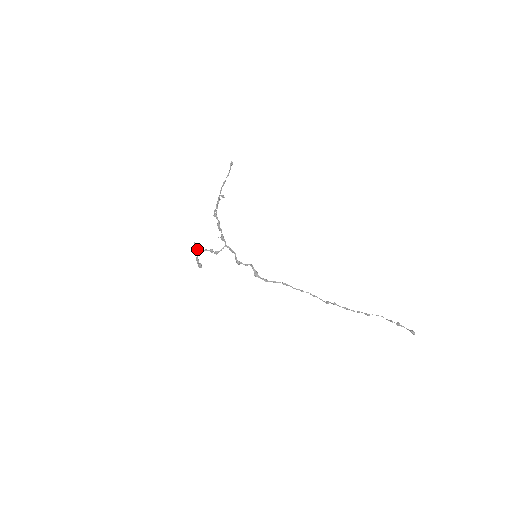
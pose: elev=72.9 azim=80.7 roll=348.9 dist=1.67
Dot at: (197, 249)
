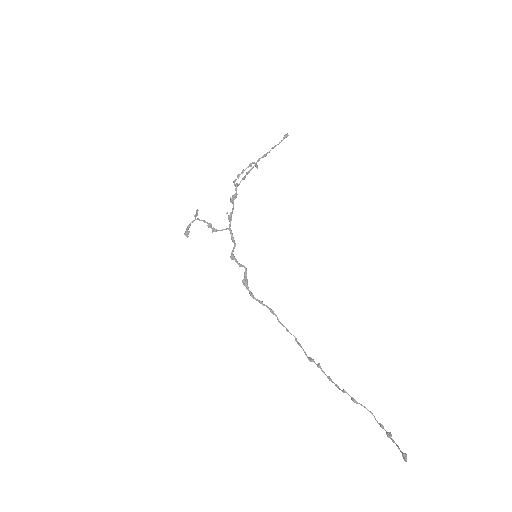
Dot at: (195, 215)
